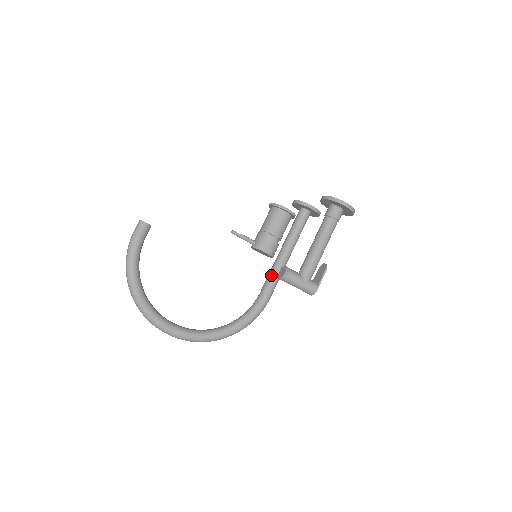
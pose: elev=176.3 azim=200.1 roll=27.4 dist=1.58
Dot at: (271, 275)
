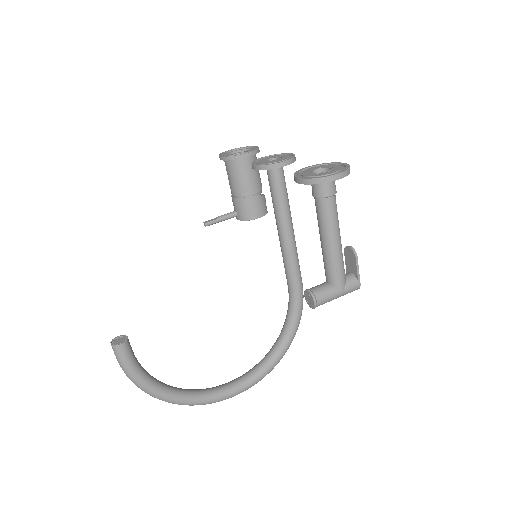
Dot at: (287, 265)
